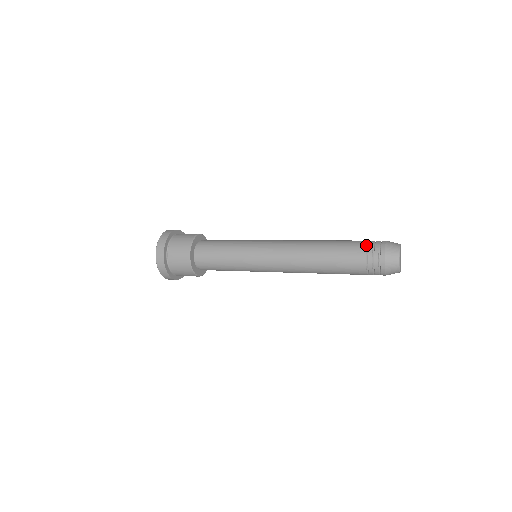
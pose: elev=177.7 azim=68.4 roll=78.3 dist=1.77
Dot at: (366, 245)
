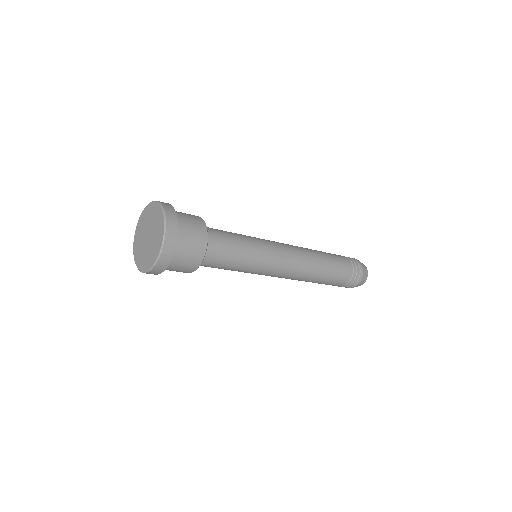
Dot at: occluded
